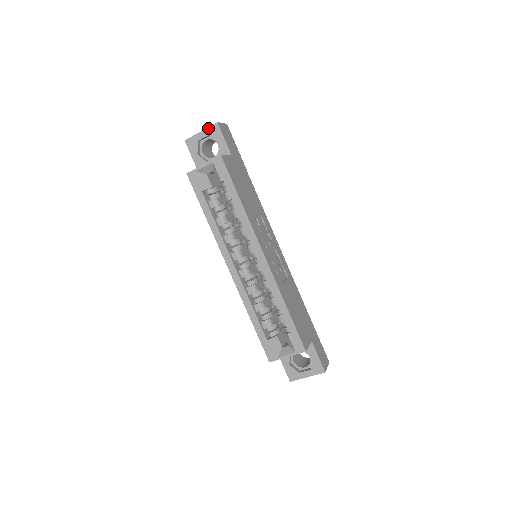
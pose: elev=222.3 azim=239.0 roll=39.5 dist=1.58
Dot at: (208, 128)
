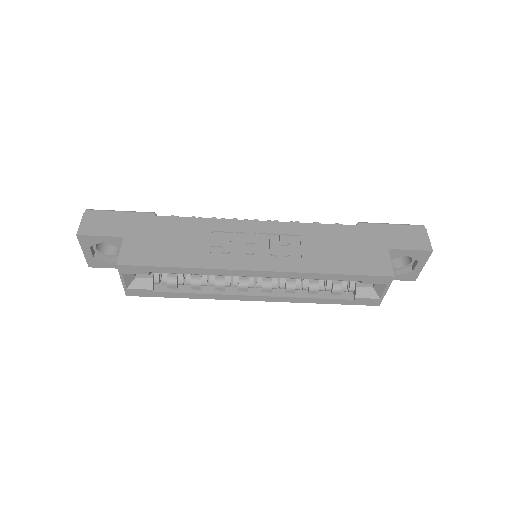
Dot at: (81, 245)
